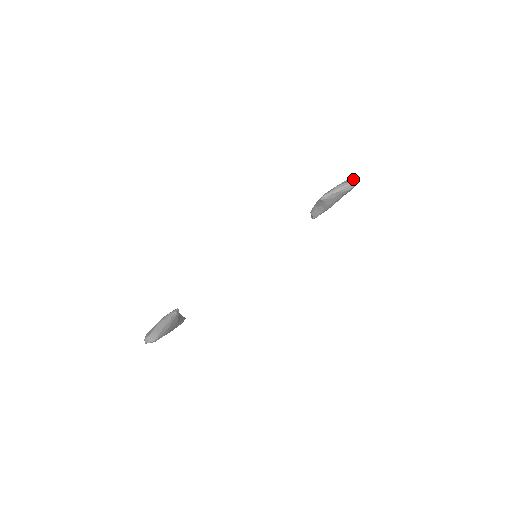
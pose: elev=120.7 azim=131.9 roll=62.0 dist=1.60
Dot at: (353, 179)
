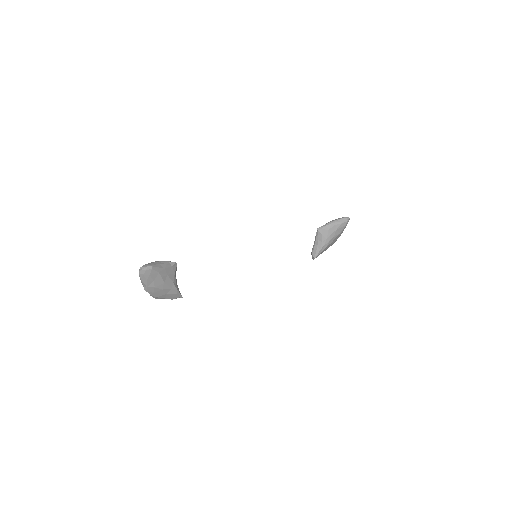
Dot at: (345, 217)
